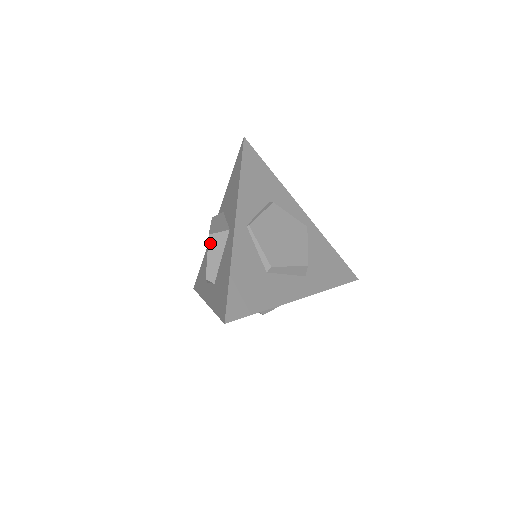
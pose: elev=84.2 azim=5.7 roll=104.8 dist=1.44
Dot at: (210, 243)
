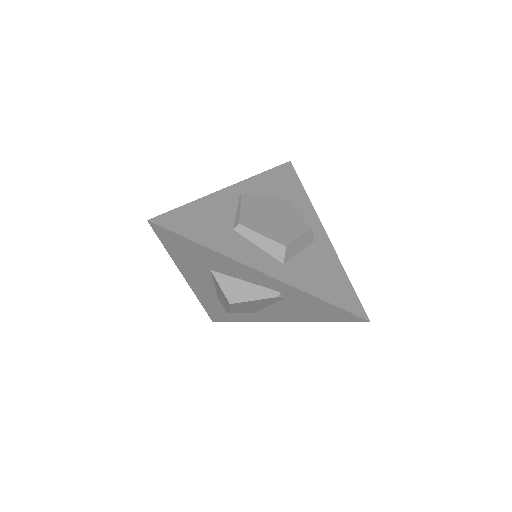
Dot at: occluded
